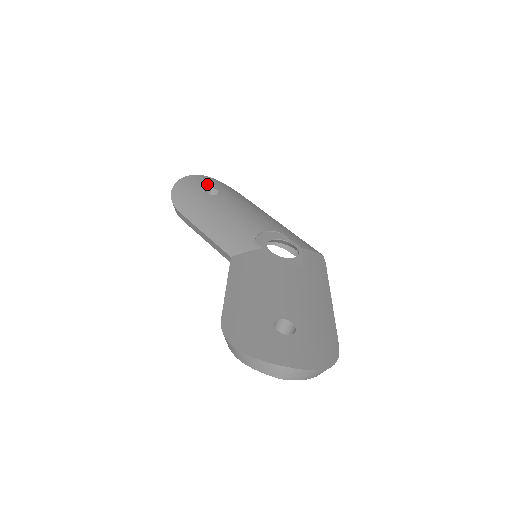
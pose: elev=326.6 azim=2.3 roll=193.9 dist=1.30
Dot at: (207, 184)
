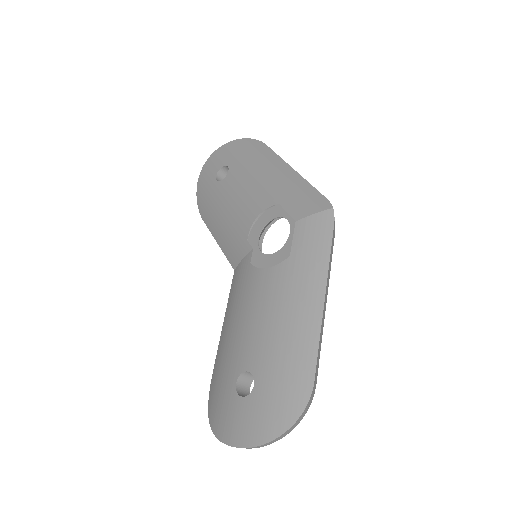
Dot at: (219, 163)
